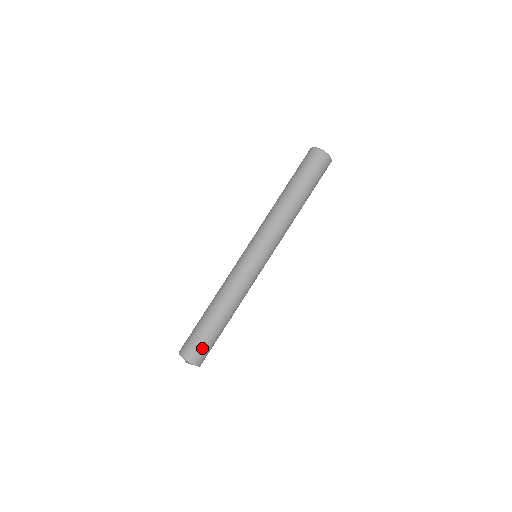
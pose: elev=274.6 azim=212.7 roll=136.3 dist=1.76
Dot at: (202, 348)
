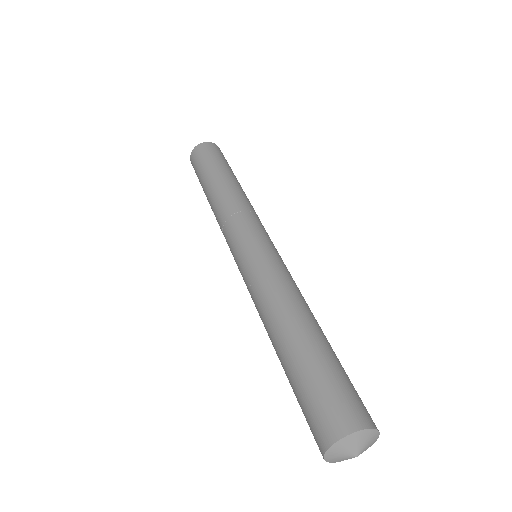
Dot at: (356, 393)
